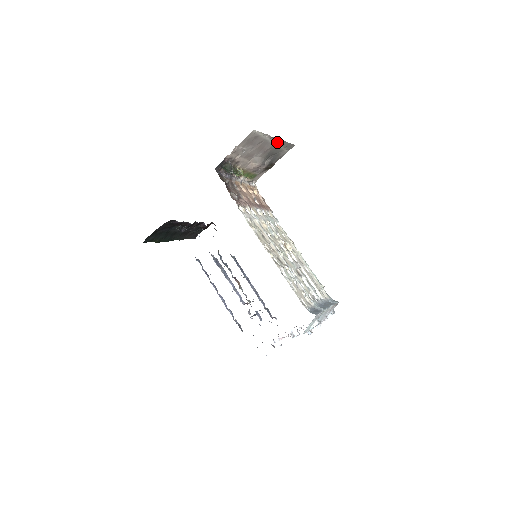
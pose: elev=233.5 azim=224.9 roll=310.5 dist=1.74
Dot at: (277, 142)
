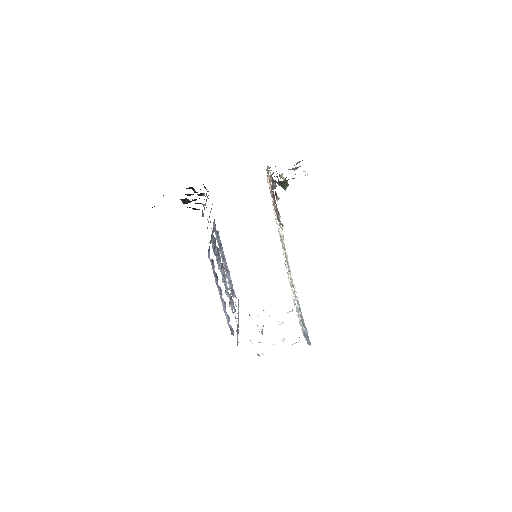
Dot at: occluded
